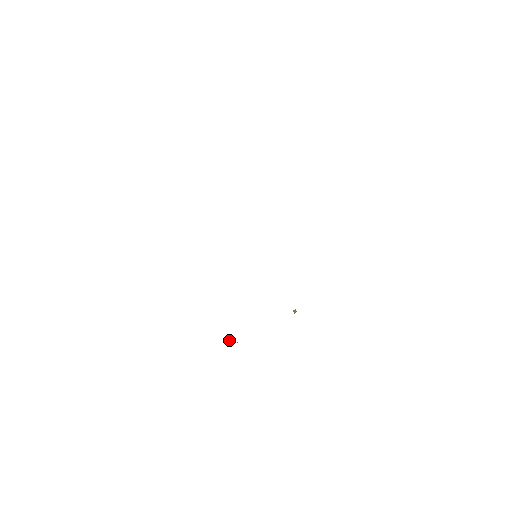
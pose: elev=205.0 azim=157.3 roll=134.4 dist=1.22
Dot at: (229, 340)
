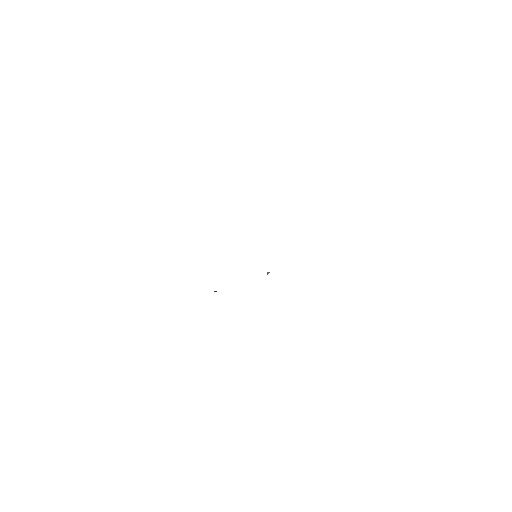
Dot at: (214, 291)
